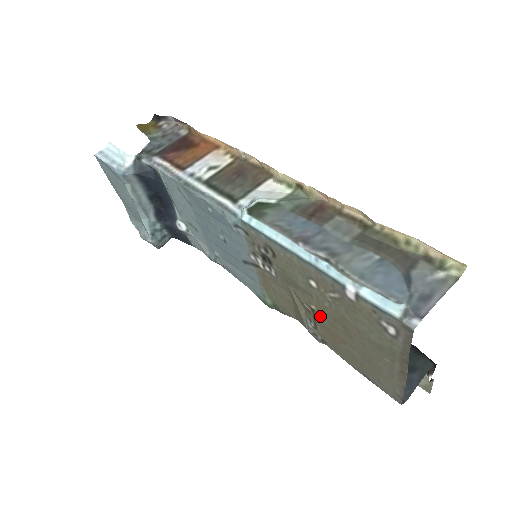
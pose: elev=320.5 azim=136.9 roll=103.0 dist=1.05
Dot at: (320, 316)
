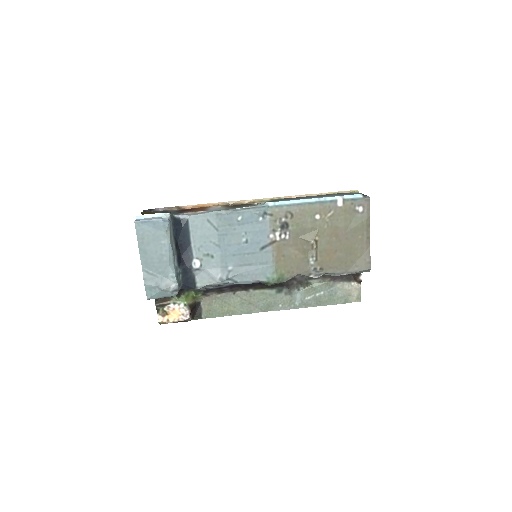
Dot at: (321, 243)
